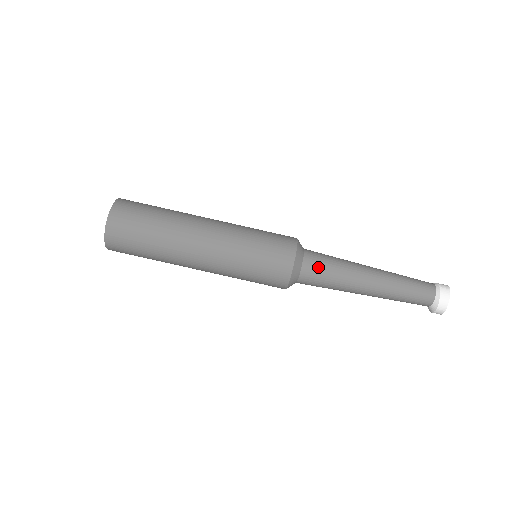
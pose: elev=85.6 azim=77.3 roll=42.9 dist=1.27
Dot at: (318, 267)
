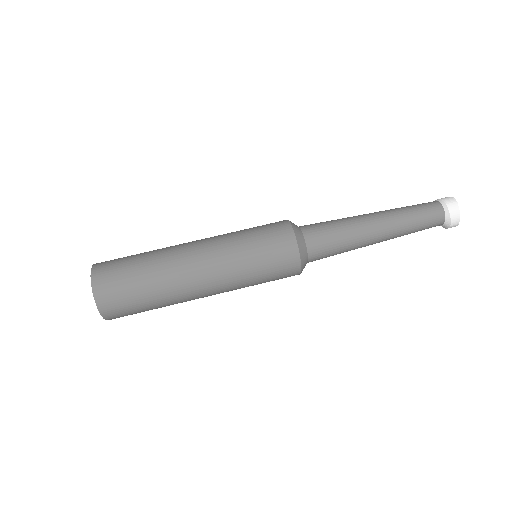
Dot at: (323, 242)
